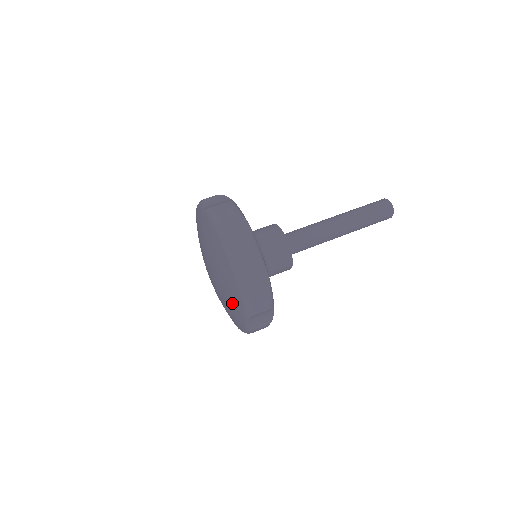
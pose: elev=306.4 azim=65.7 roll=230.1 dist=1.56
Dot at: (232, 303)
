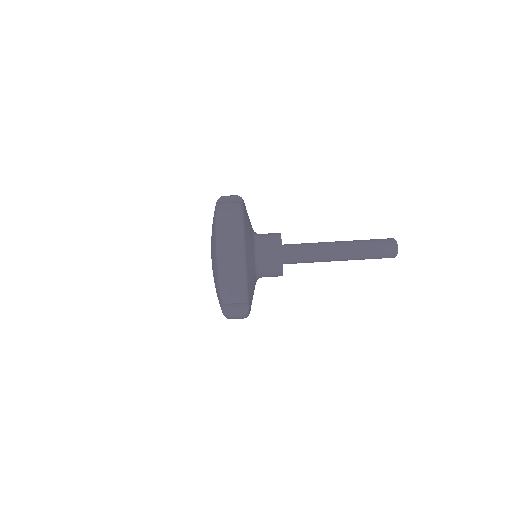
Dot at: occluded
